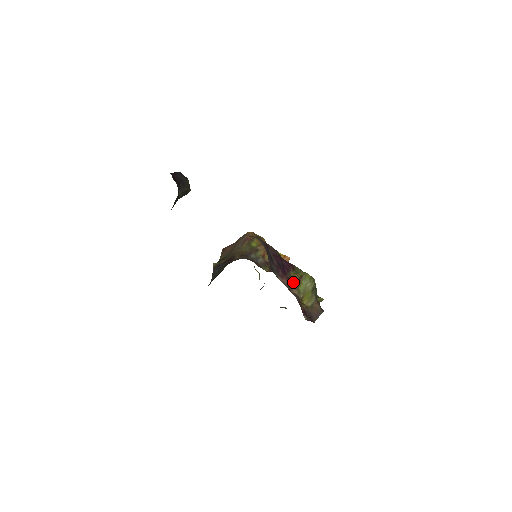
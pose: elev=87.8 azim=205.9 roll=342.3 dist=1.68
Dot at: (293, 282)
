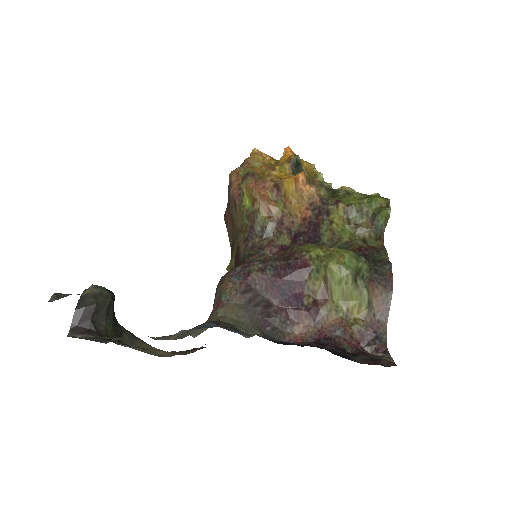
Dot at: (319, 302)
